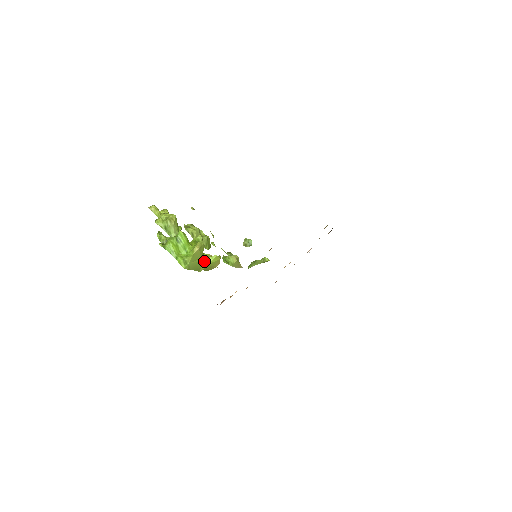
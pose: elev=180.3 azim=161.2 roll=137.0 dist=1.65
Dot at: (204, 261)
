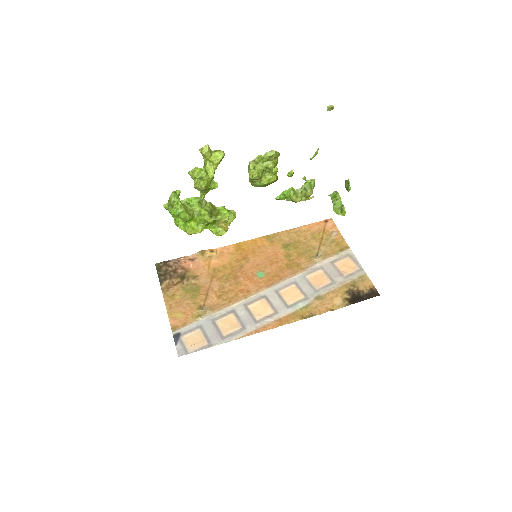
Dot at: occluded
